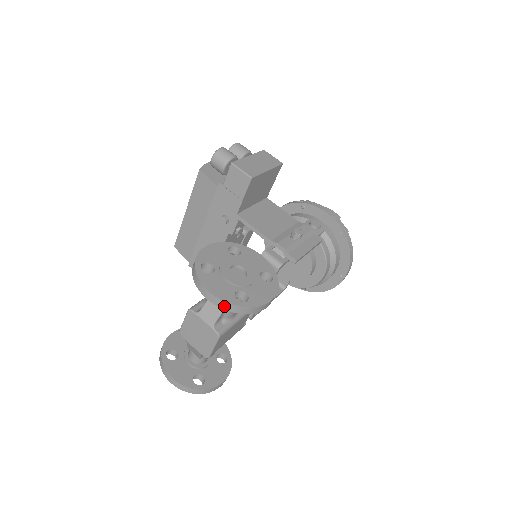
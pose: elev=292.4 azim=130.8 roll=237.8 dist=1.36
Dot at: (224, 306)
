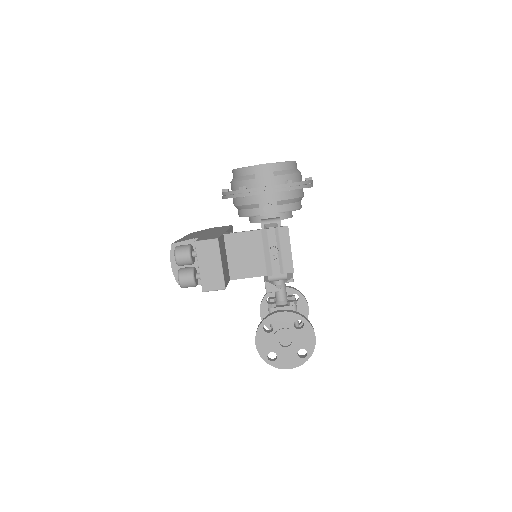
Dot at: (300, 364)
